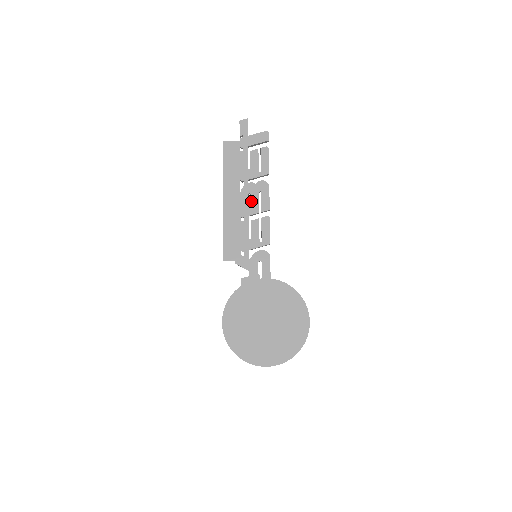
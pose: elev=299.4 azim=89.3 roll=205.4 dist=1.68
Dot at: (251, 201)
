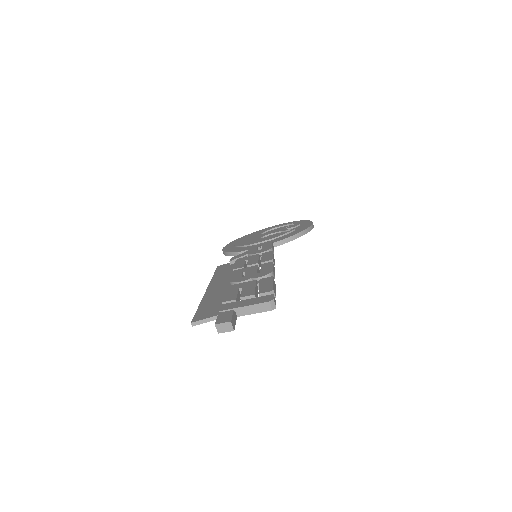
Dot at: occluded
